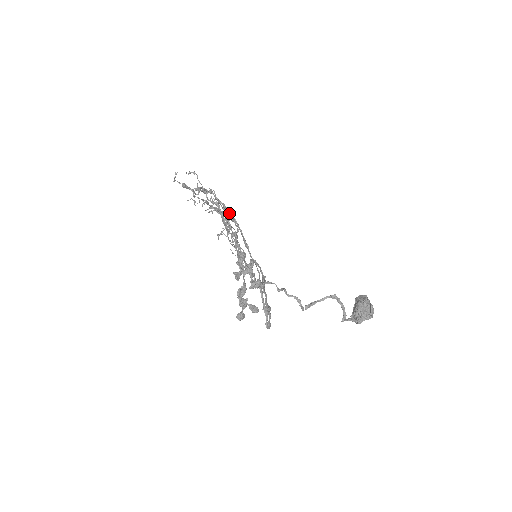
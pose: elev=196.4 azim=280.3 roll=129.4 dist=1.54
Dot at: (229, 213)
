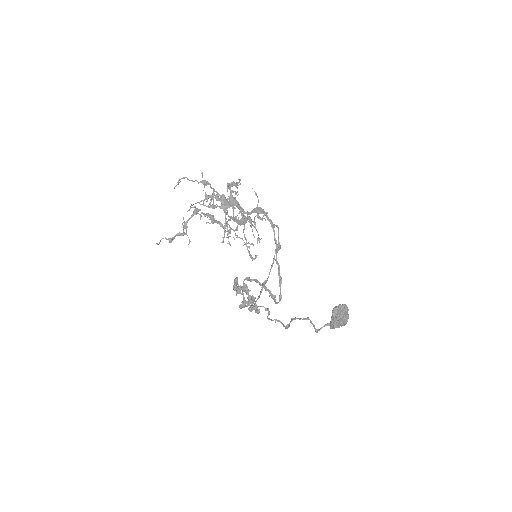
Dot at: (228, 205)
